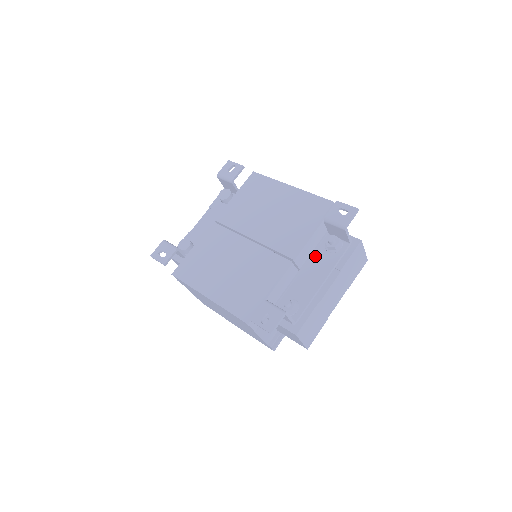
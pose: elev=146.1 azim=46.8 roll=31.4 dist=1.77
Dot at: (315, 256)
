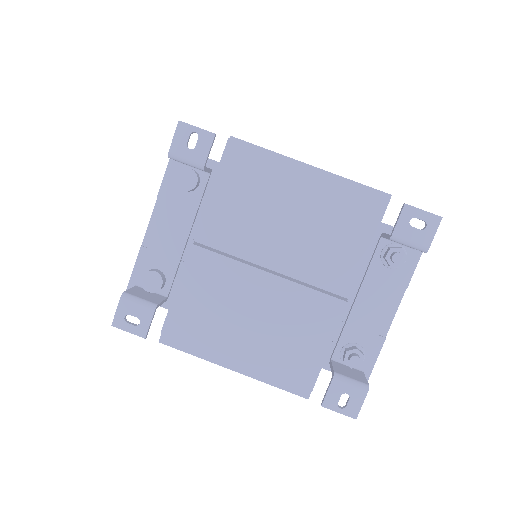
Dot at: (368, 274)
